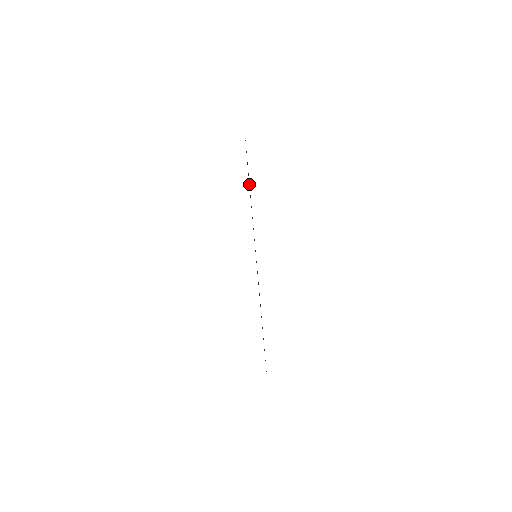
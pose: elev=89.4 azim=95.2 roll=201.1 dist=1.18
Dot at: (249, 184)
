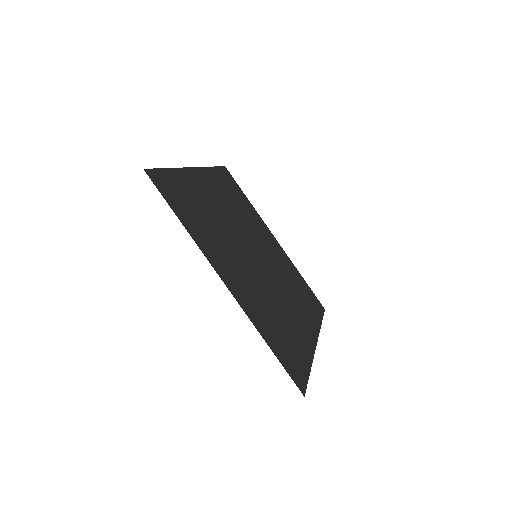
Dot at: (216, 240)
